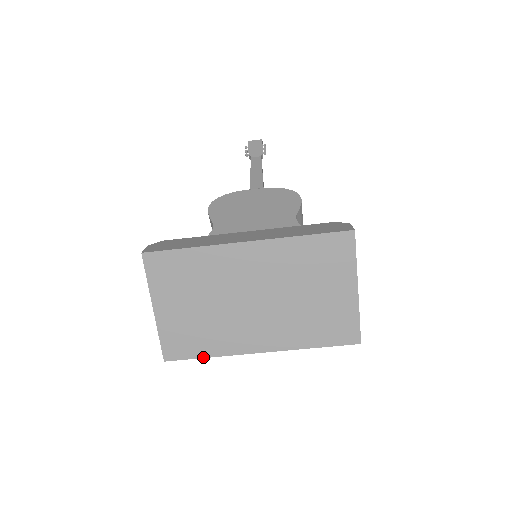
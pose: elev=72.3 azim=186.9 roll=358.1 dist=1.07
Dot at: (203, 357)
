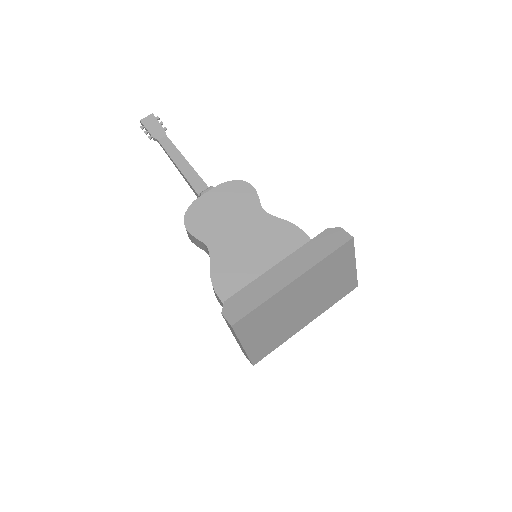
Dot at: occluded
